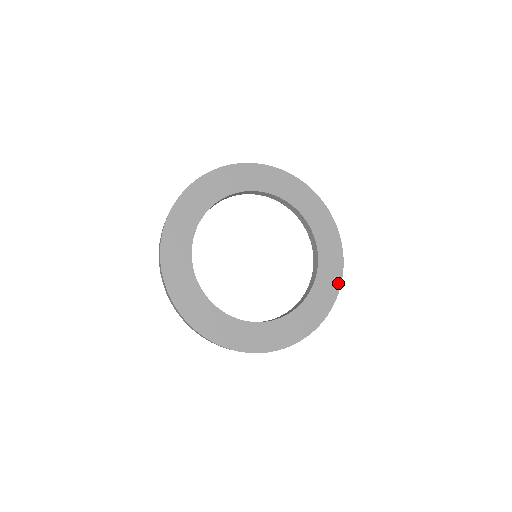
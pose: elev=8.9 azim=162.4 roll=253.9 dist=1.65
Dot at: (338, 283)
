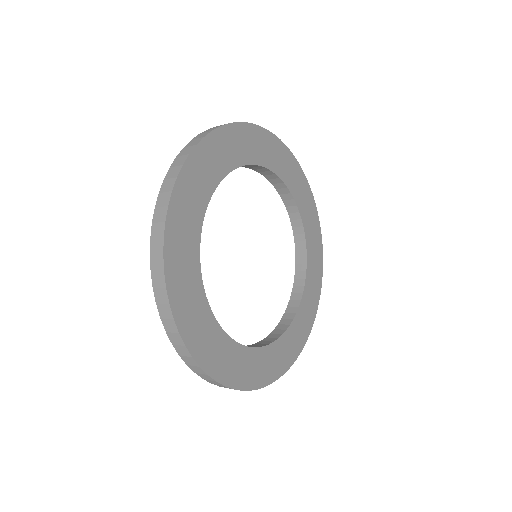
Dot at: (311, 324)
